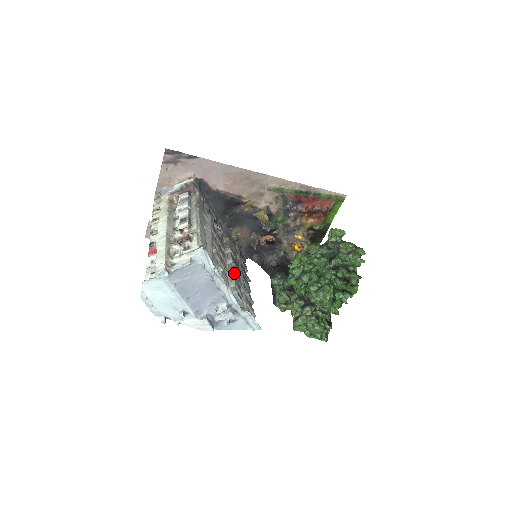
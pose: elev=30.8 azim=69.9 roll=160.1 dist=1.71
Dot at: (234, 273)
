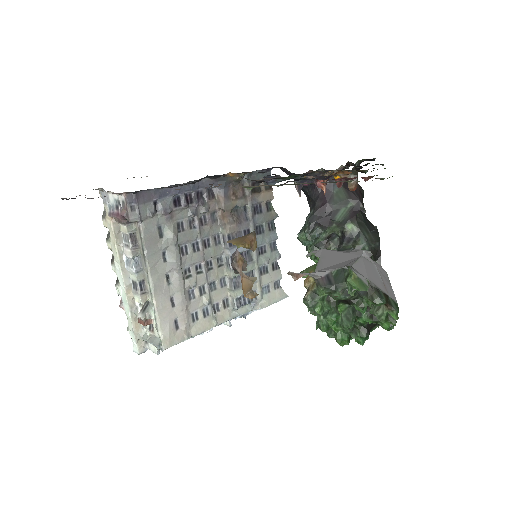
Dot at: (233, 275)
